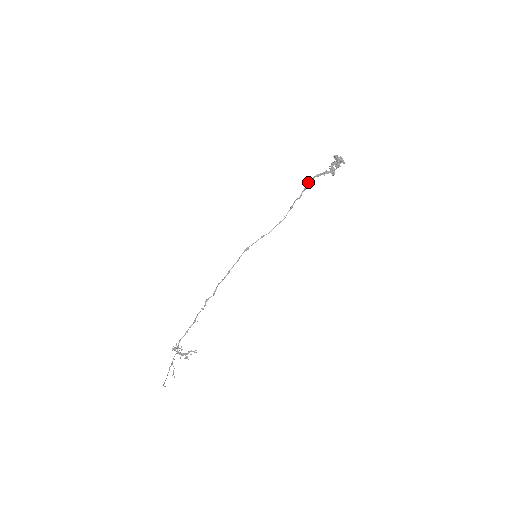
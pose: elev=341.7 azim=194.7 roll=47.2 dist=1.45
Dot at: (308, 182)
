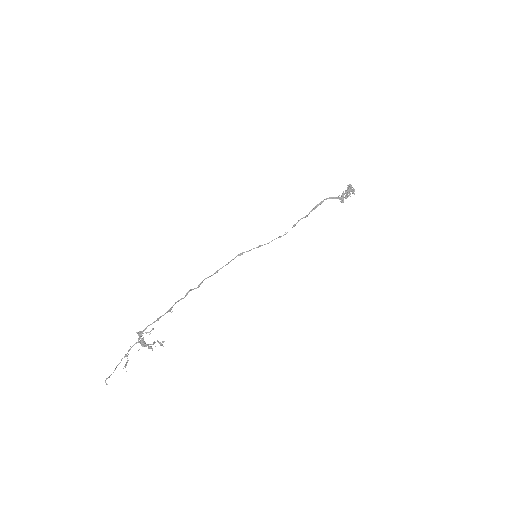
Dot at: (320, 202)
